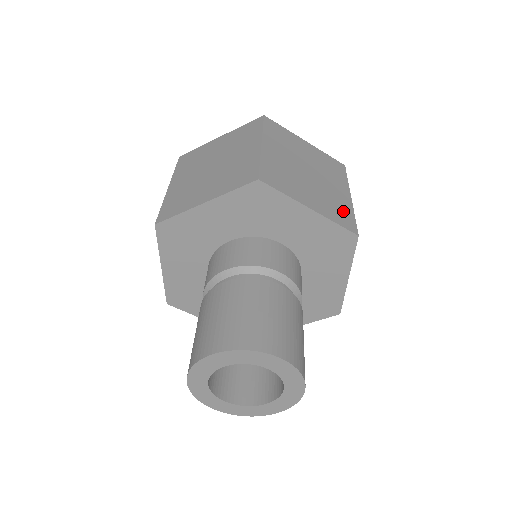
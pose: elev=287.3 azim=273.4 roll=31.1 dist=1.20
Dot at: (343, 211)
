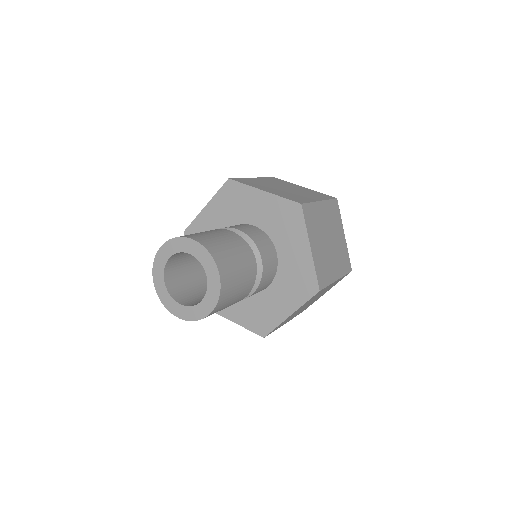
Dot at: (325, 275)
